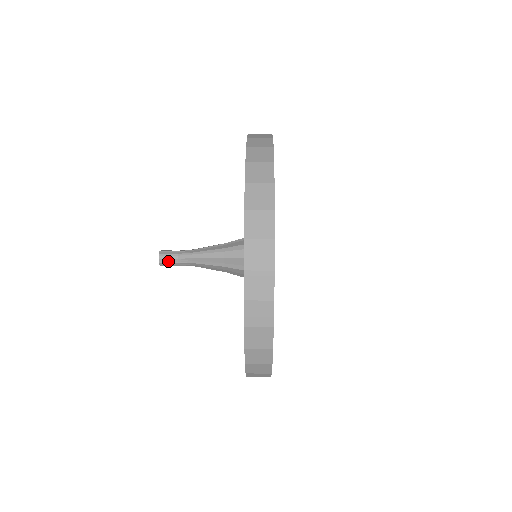
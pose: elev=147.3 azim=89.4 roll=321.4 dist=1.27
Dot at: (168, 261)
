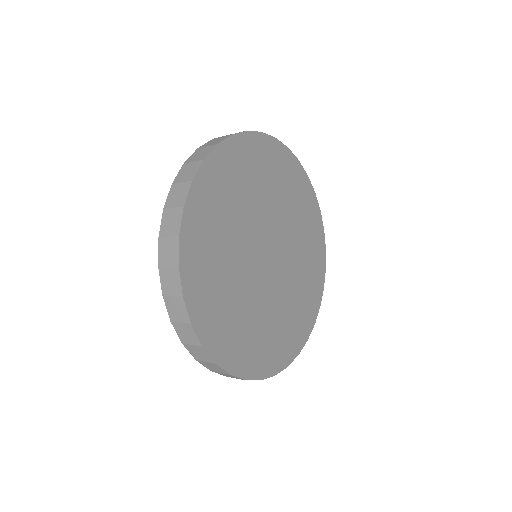
Dot at: occluded
